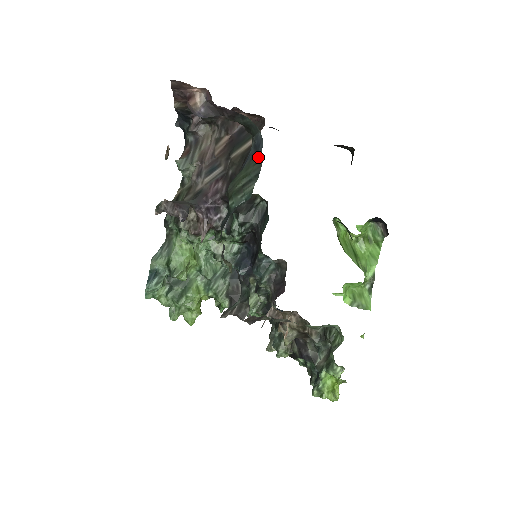
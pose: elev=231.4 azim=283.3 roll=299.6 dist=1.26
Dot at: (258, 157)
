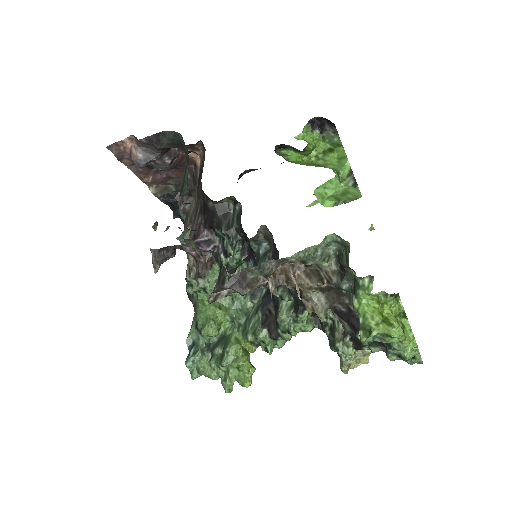
Dot at: (185, 150)
